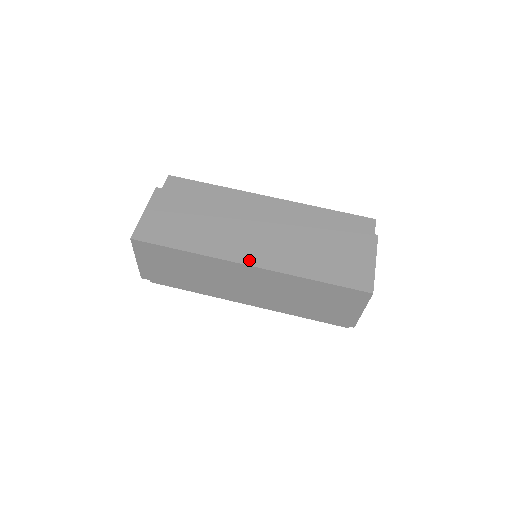
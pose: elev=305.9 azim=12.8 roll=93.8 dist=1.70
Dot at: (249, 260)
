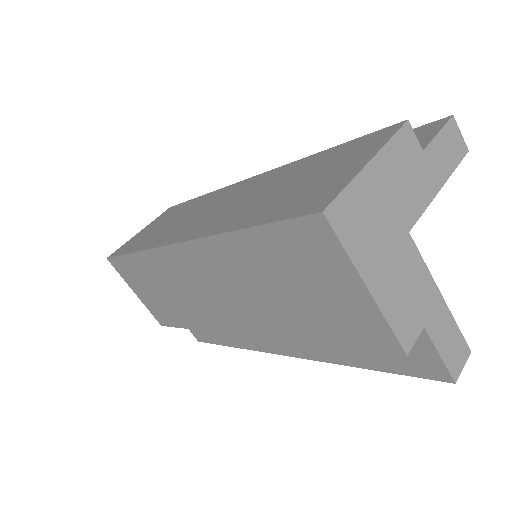
Dot at: (180, 237)
